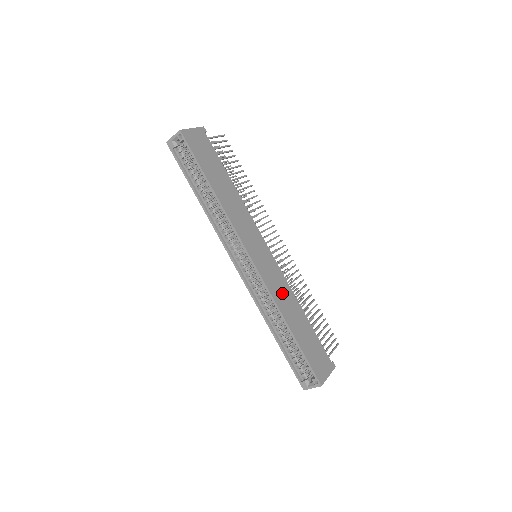
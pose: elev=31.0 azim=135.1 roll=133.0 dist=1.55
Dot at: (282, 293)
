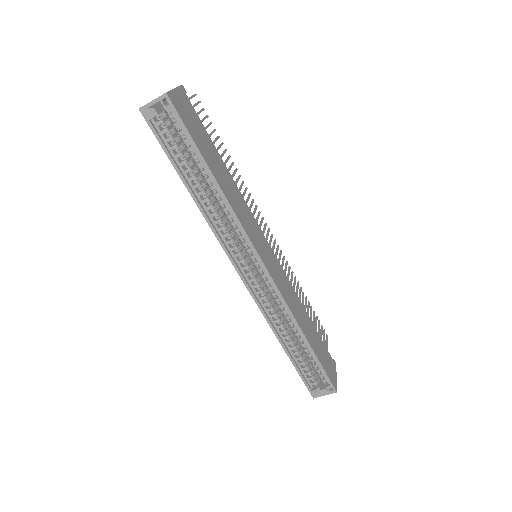
Dot at: (291, 298)
